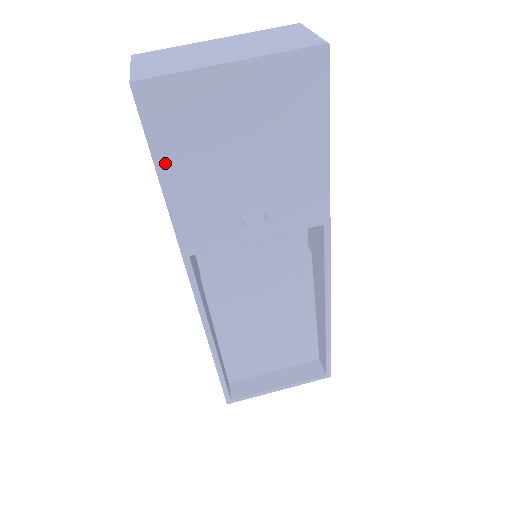
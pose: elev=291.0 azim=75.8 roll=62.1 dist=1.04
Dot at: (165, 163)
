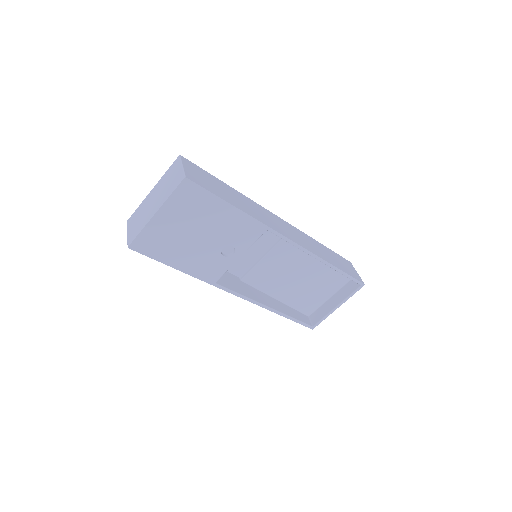
Dot at: (167, 260)
